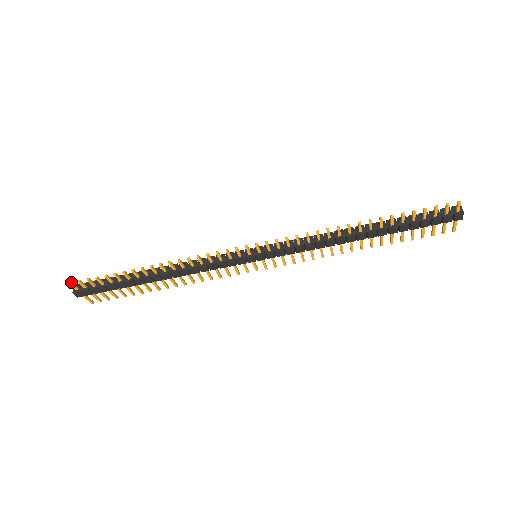
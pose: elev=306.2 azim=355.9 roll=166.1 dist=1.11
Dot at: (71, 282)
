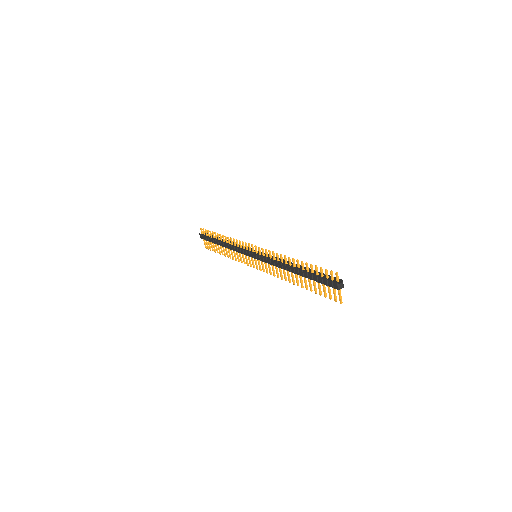
Dot at: (201, 228)
